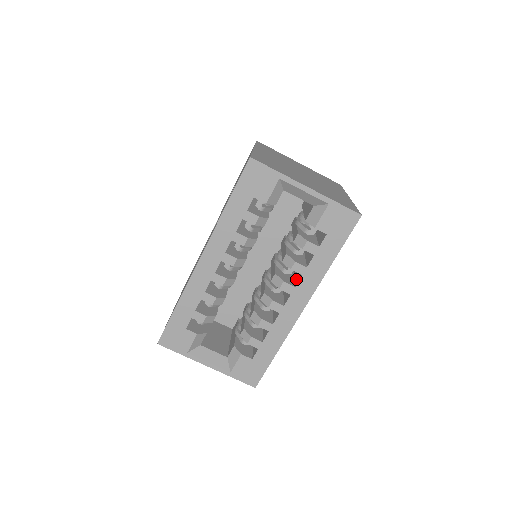
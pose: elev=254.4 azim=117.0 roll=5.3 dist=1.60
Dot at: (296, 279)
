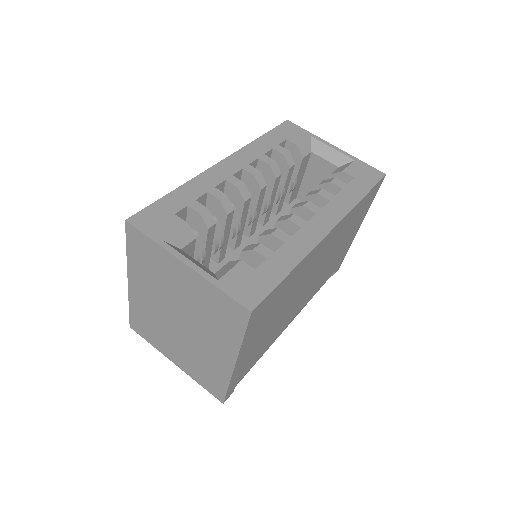
Dot at: occluded
